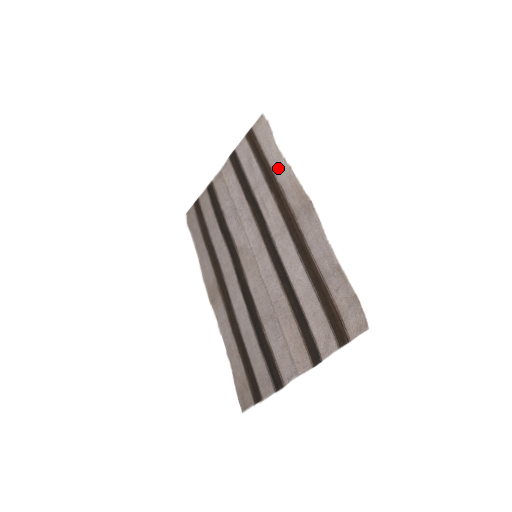
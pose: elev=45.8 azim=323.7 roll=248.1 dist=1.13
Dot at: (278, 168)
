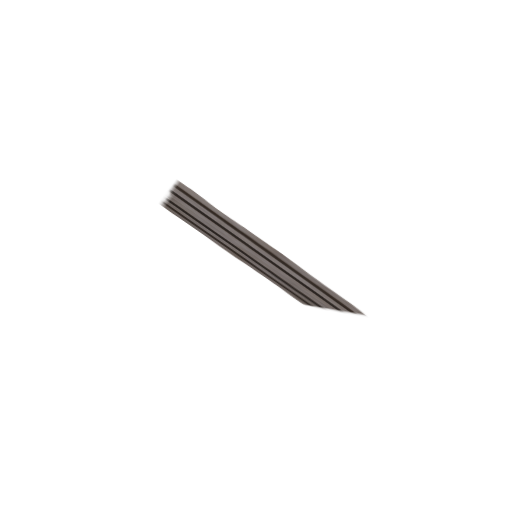
Dot at: (233, 223)
